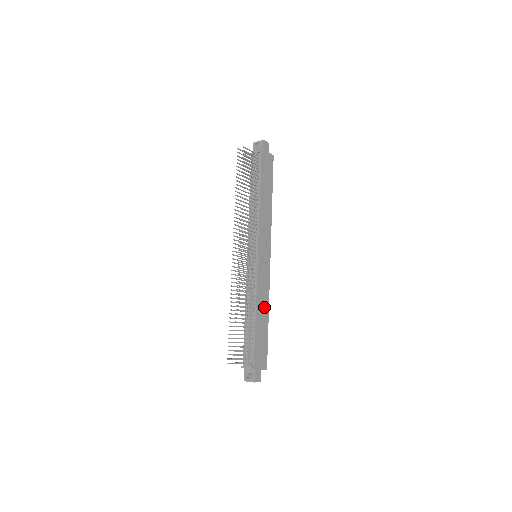
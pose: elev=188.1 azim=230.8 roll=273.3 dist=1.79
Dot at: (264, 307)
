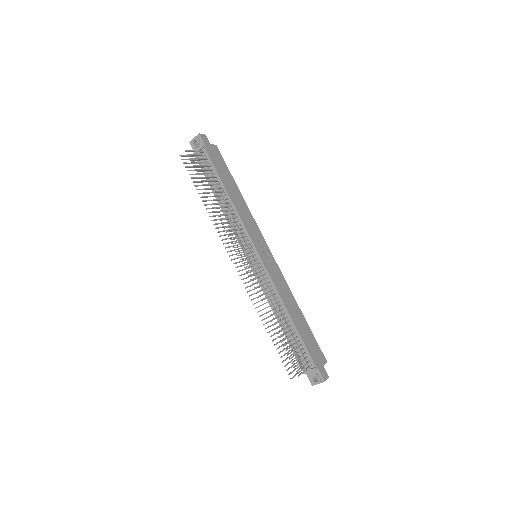
Dot at: (292, 302)
